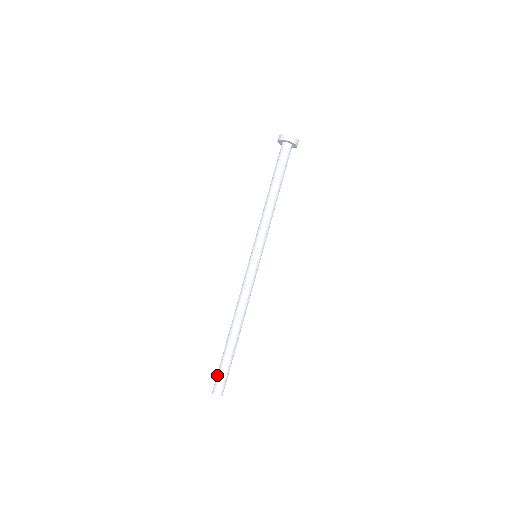
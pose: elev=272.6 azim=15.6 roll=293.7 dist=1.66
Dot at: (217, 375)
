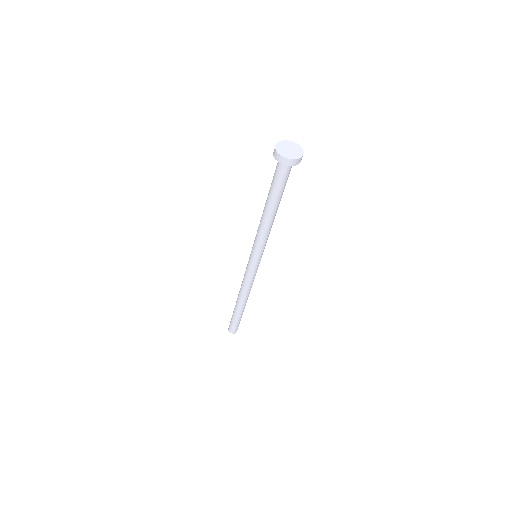
Dot at: (233, 326)
